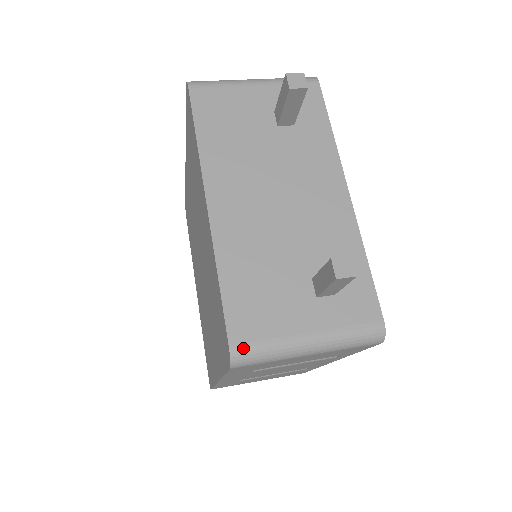
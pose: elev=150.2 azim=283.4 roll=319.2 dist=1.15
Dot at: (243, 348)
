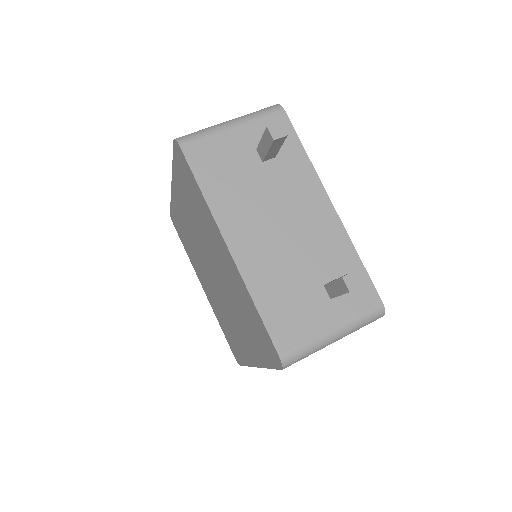
Dot at: (289, 354)
